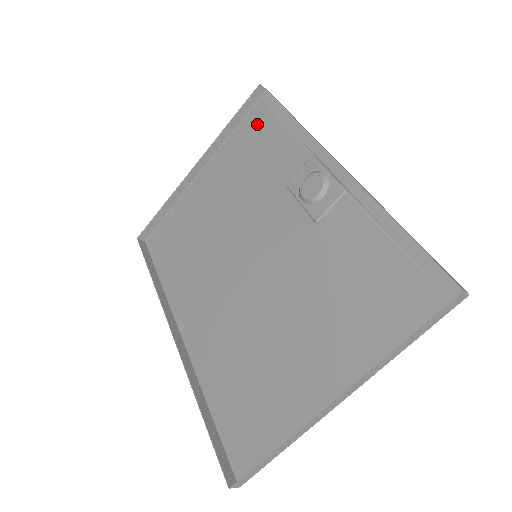
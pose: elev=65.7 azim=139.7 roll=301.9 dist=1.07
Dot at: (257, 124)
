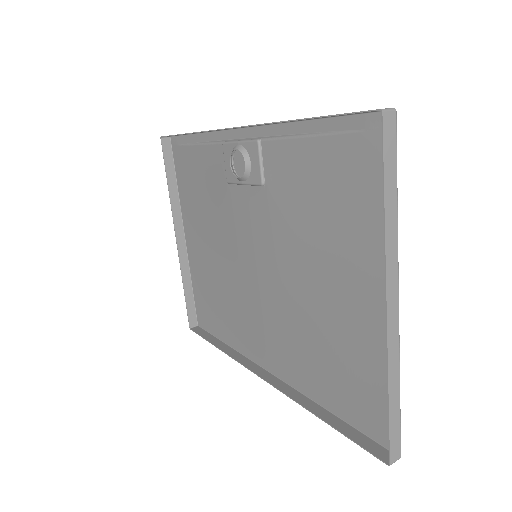
Dot at: (183, 165)
